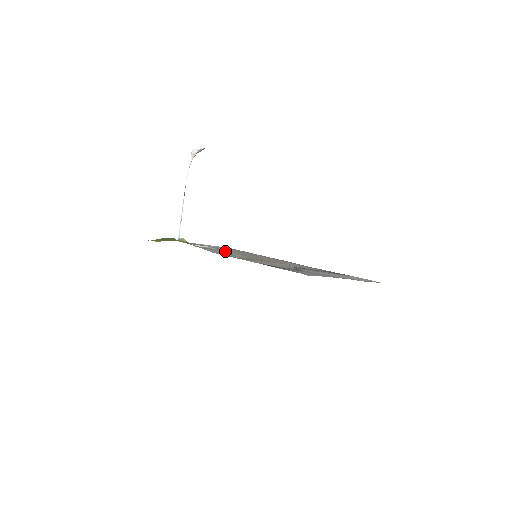
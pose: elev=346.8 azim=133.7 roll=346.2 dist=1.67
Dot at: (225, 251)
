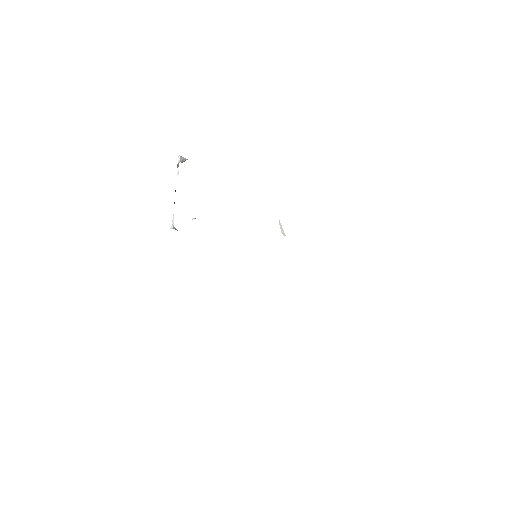
Dot at: occluded
